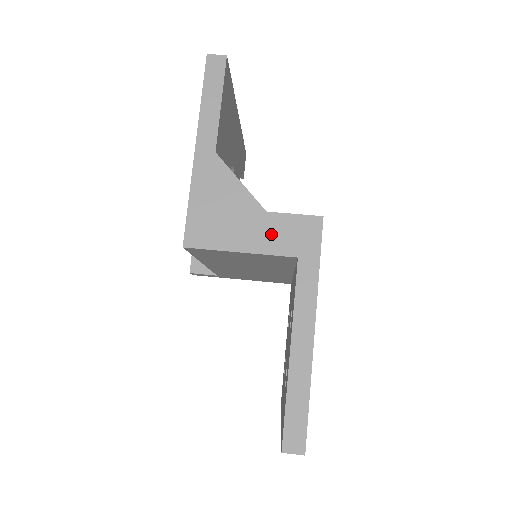
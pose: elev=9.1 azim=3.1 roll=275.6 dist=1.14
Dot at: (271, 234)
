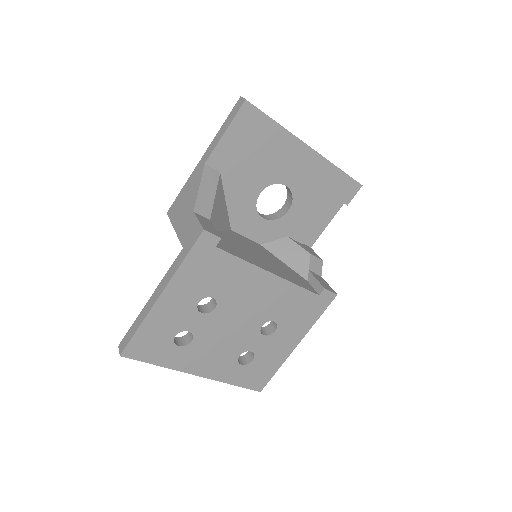
Dot at: (186, 226)
